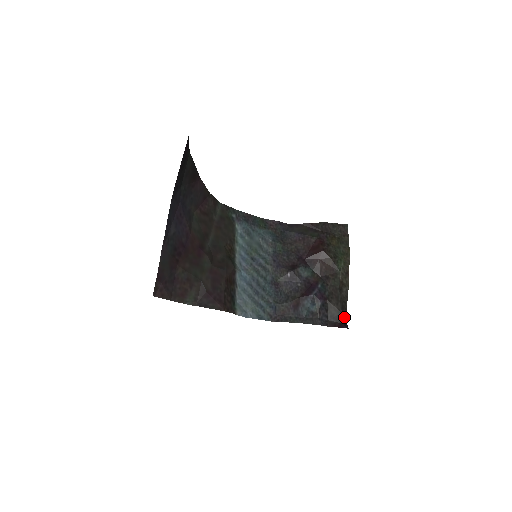
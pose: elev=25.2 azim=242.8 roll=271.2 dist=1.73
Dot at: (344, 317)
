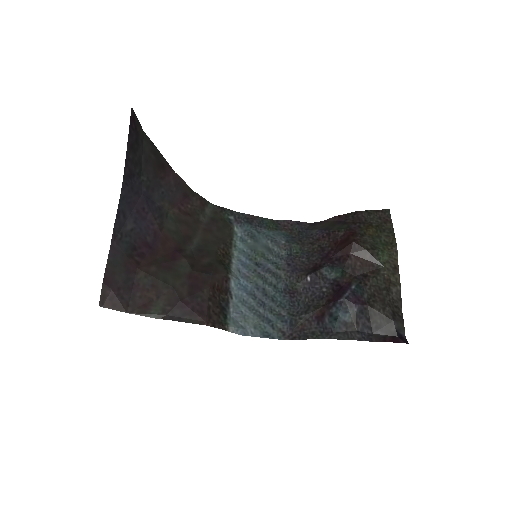
Dot at: (398, 327)
